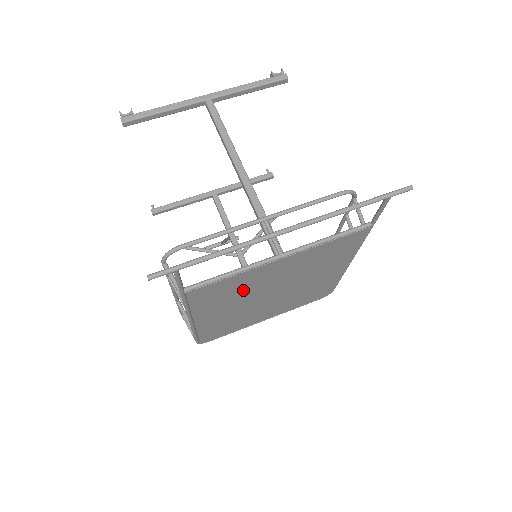
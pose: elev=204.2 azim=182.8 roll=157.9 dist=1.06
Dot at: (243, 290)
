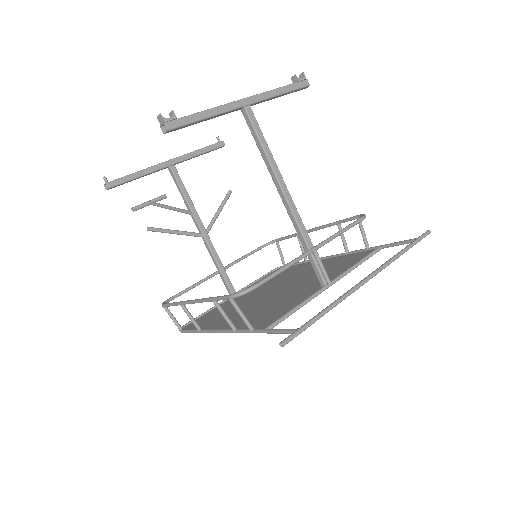
Dot at: (277, 305)
